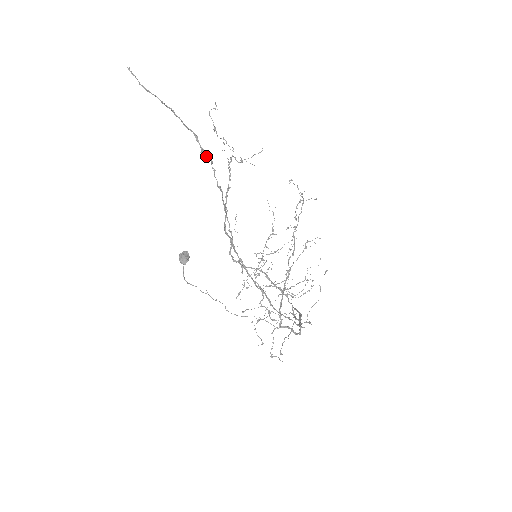
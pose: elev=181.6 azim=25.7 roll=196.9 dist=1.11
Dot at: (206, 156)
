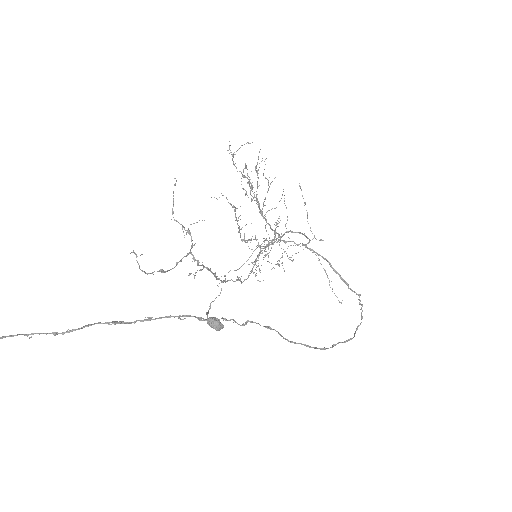
Dot at: occluded
